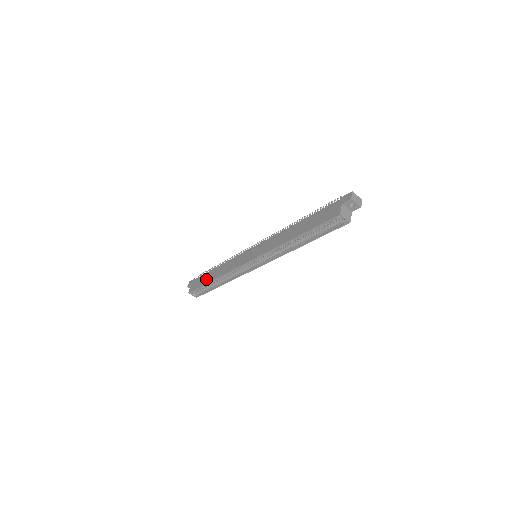
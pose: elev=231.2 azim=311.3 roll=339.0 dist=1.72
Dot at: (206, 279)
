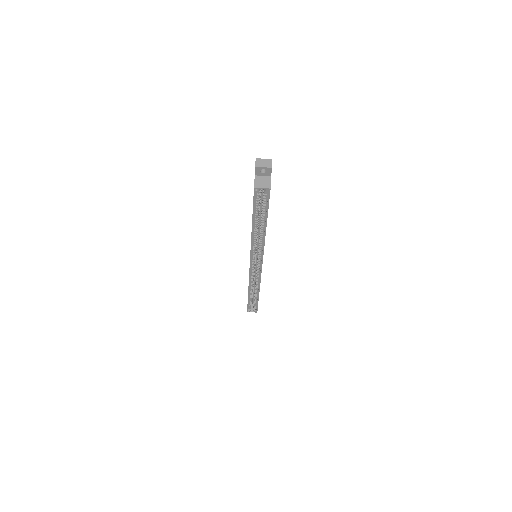
Dot at: occluded
